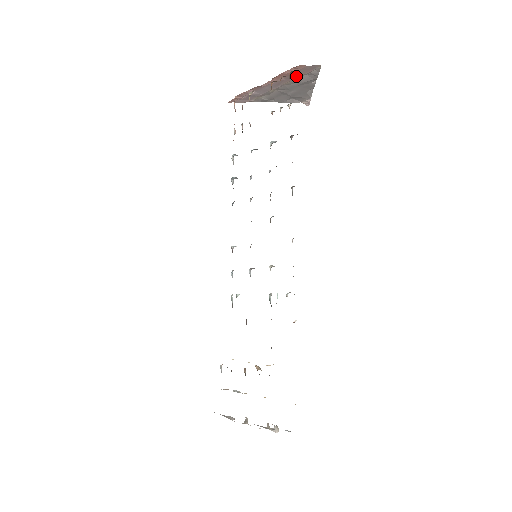
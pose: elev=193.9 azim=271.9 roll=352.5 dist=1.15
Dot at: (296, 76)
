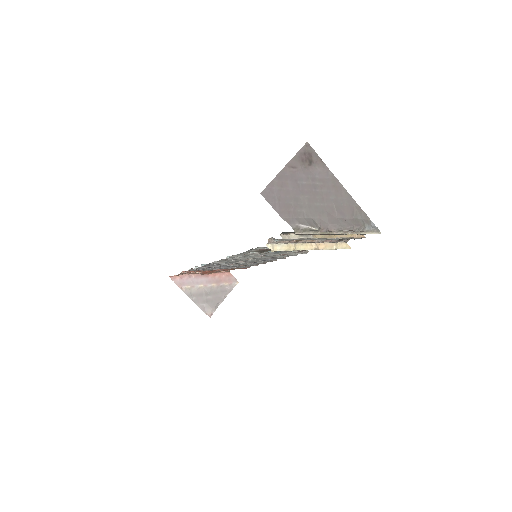
Dot at: (222, 282)
